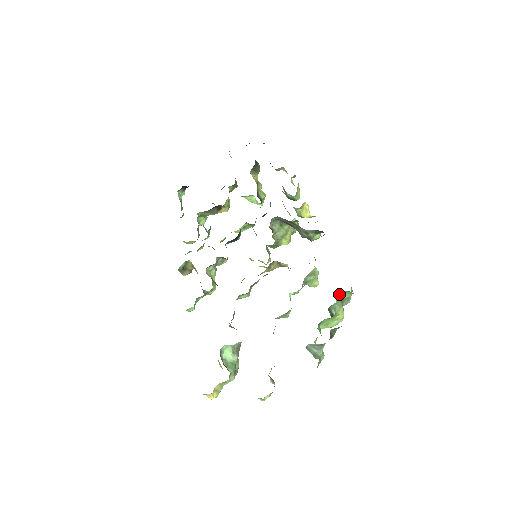
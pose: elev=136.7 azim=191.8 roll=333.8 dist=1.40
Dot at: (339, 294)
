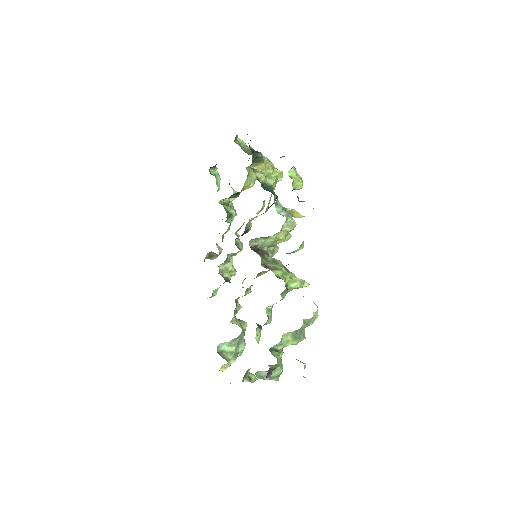
Dot at: occluded
